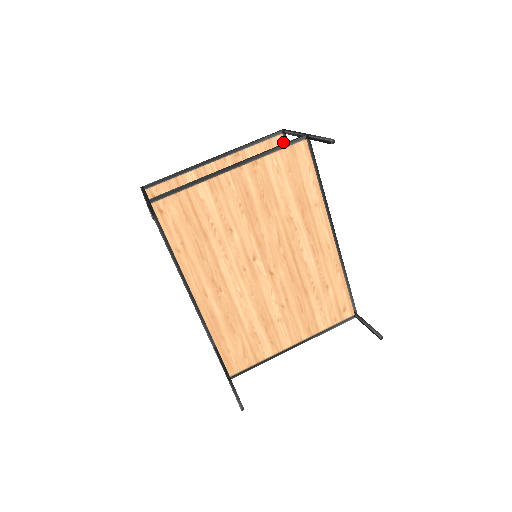
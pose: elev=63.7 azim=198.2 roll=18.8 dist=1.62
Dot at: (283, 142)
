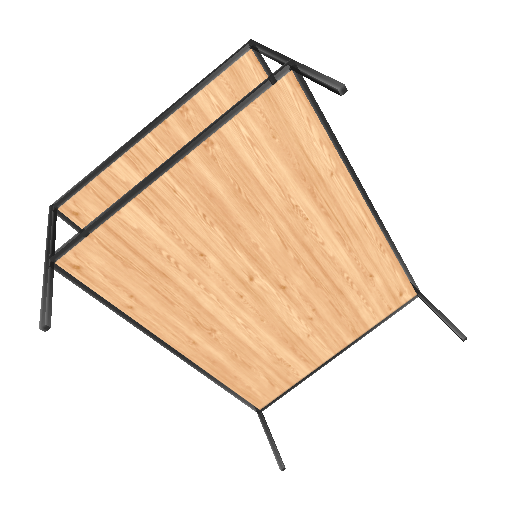
Dot at: (256, 63)
